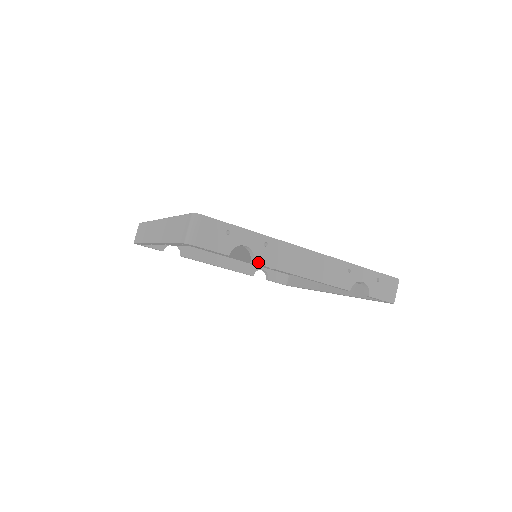
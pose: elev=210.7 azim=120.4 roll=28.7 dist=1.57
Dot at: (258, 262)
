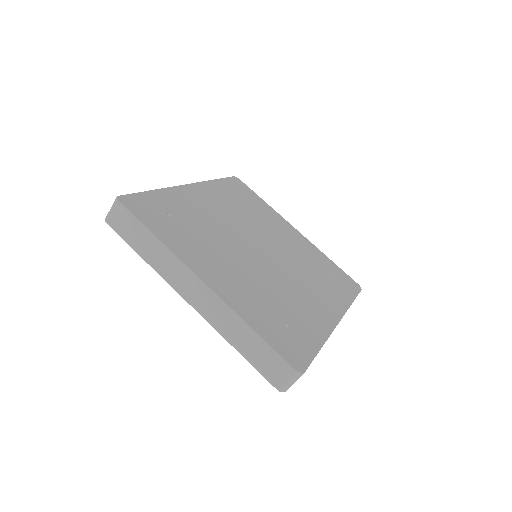
Dot at: occluded
